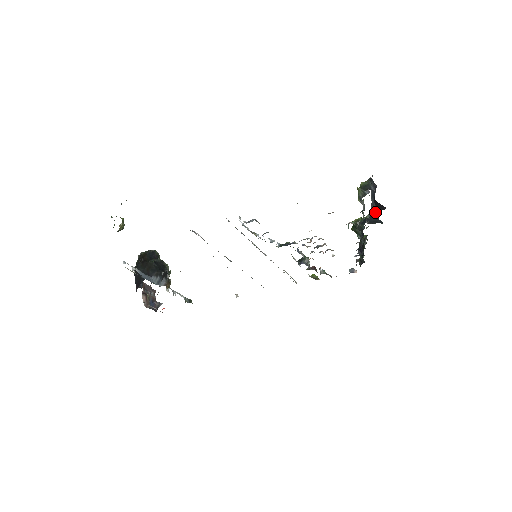
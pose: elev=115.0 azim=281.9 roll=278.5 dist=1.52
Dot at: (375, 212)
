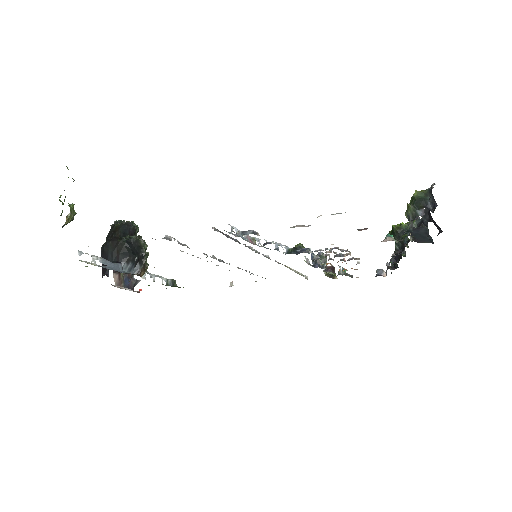
Dot at: (426, 221)
